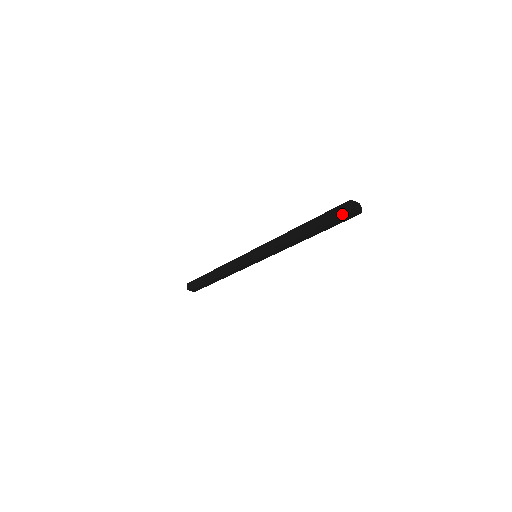
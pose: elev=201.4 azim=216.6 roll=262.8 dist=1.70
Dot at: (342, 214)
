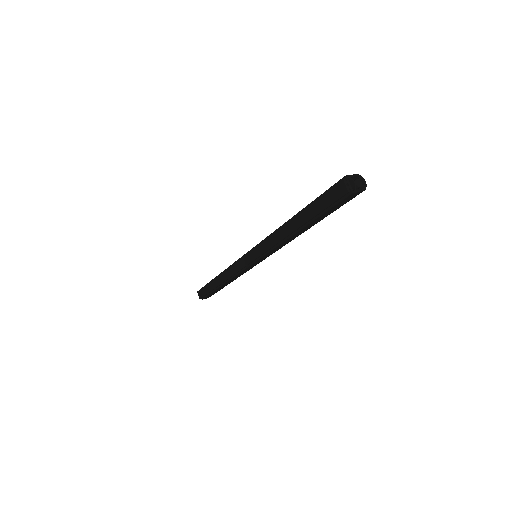
Dot at: (339, 198)
